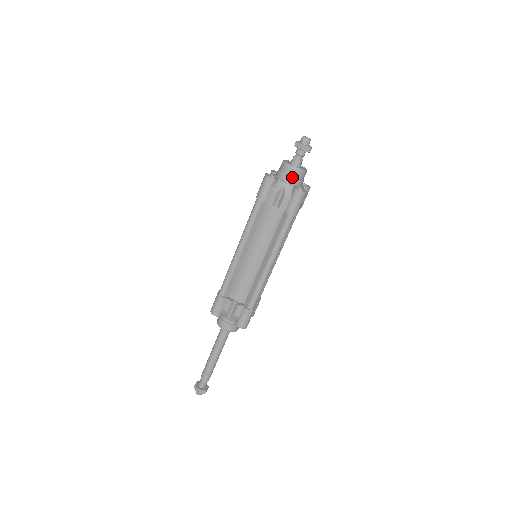
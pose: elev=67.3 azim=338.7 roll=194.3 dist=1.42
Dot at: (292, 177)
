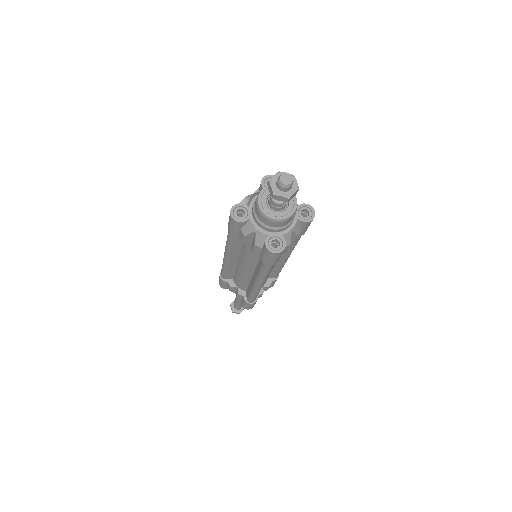
Dot at: (265, 224)
